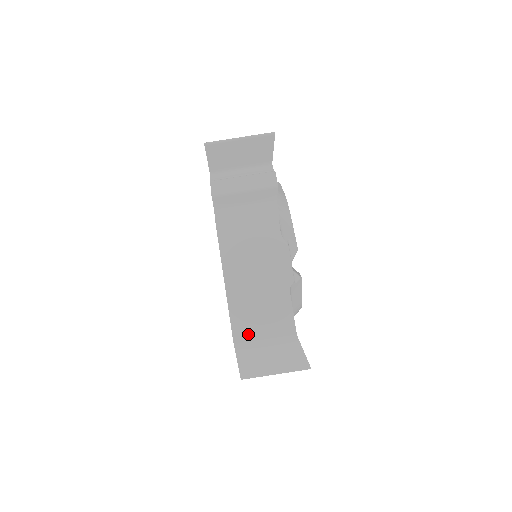
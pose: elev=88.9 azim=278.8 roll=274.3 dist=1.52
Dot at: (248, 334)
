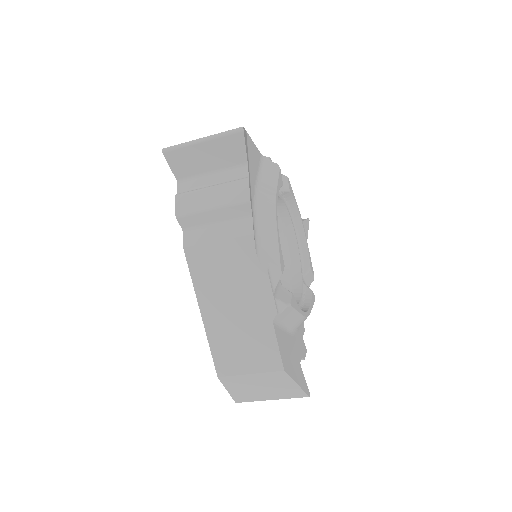
Dot at: (231, 368)
